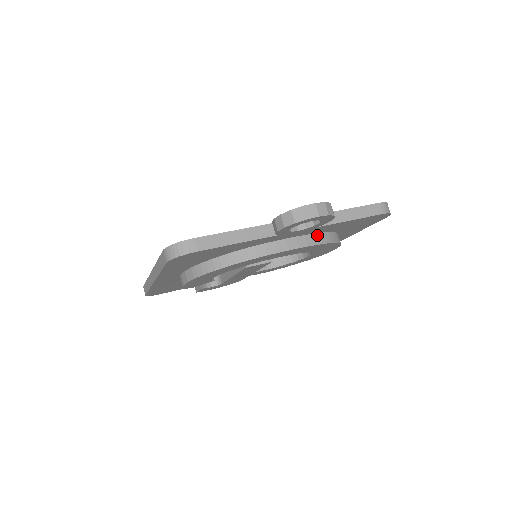
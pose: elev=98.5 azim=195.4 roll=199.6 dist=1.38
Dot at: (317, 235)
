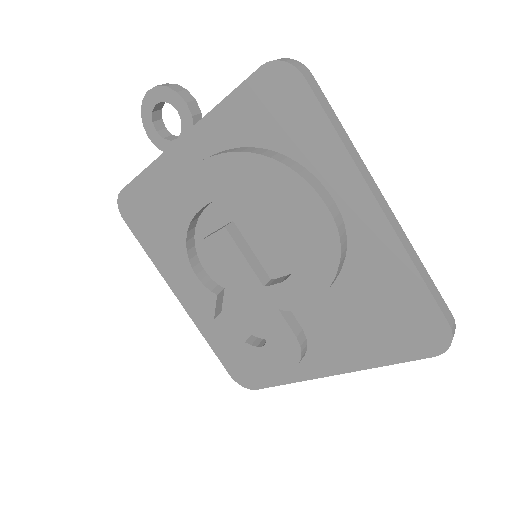
Dot at: (225, 151)
